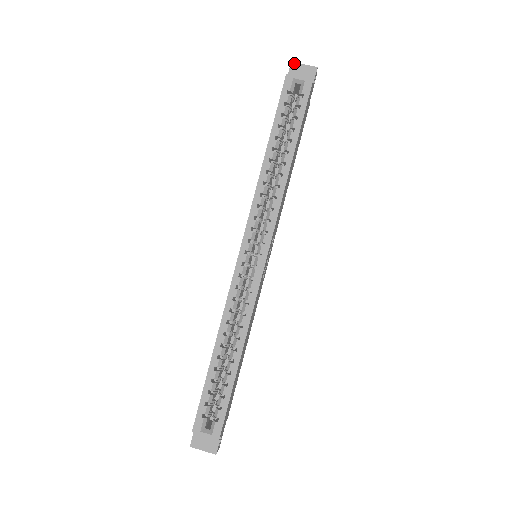
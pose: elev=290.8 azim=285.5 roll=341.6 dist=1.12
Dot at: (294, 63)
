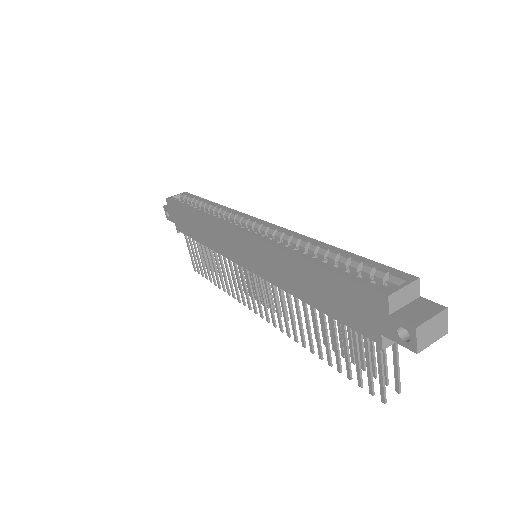
Dot at: (165, 205)
